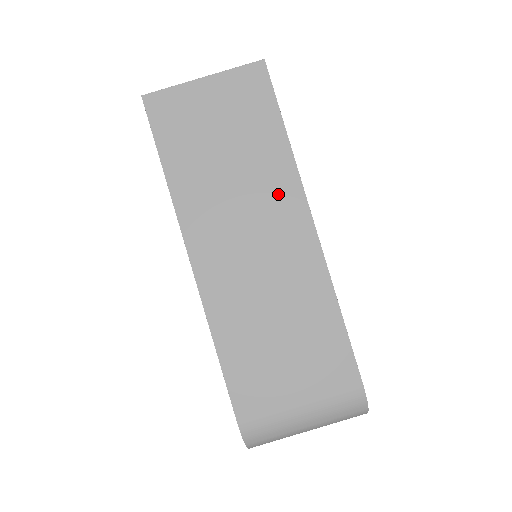
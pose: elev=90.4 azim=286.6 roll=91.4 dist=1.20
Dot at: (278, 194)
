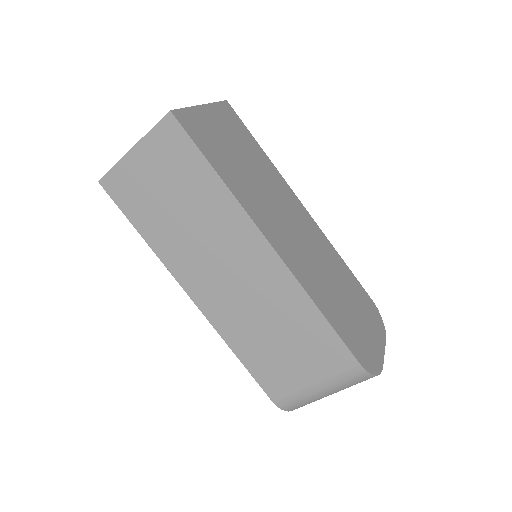
Dot at: (232, 229)
